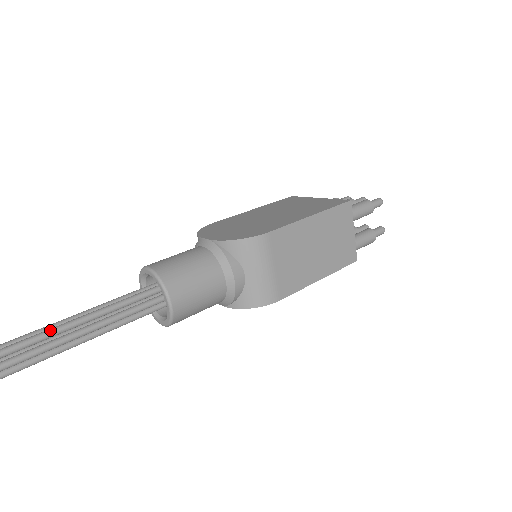
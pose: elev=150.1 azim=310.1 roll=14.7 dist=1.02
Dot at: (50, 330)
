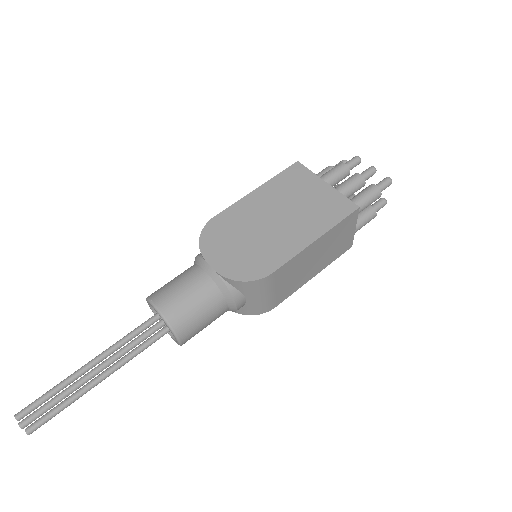
Dot at: (80, 383)
